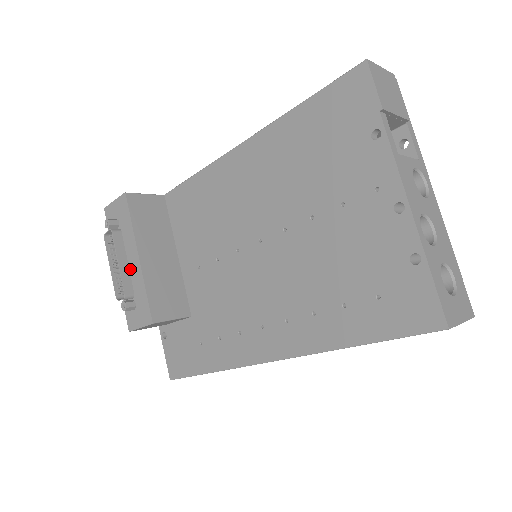
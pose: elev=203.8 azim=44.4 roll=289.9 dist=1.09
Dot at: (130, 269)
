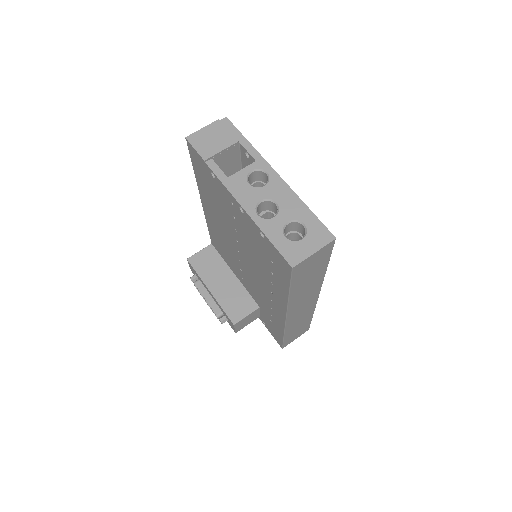
Dot at: (213, 299)
